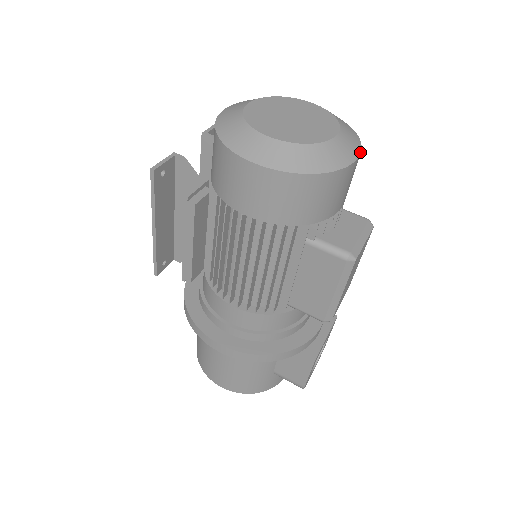
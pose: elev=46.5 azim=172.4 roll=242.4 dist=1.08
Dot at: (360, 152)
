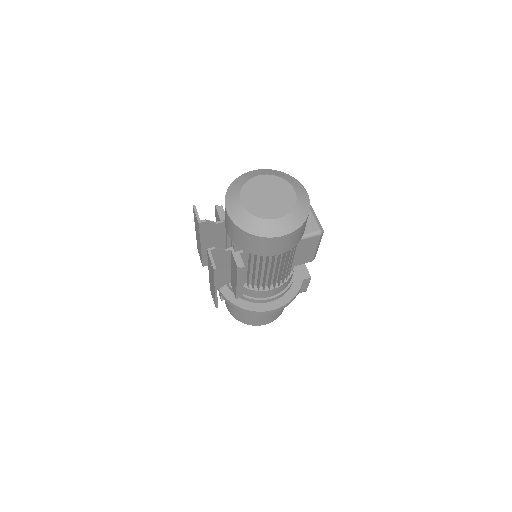
Dot at: (304, 188)
